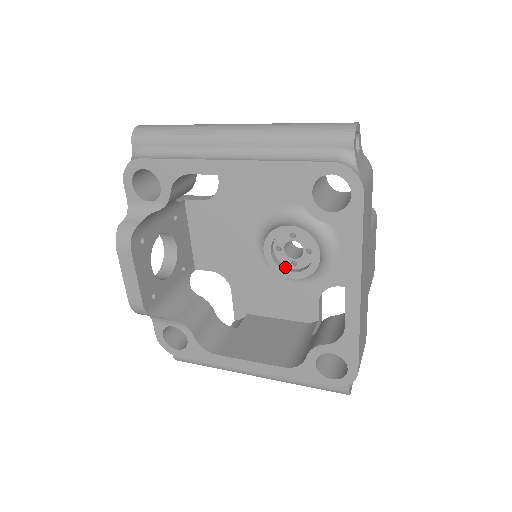
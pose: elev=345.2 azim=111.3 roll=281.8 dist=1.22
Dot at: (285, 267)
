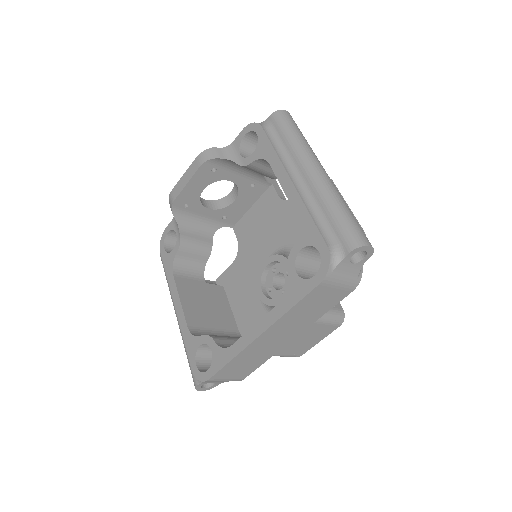
Dot at: (264, 284)
